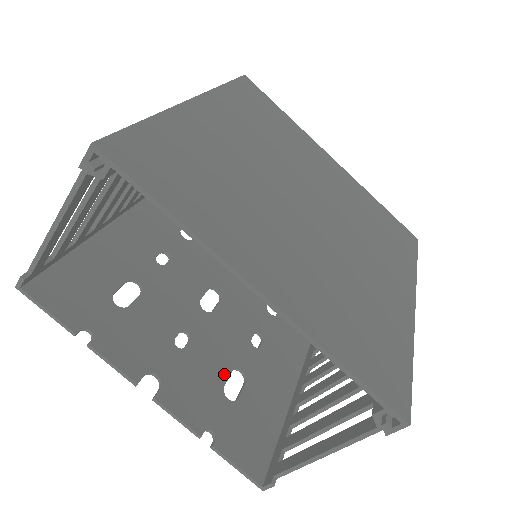
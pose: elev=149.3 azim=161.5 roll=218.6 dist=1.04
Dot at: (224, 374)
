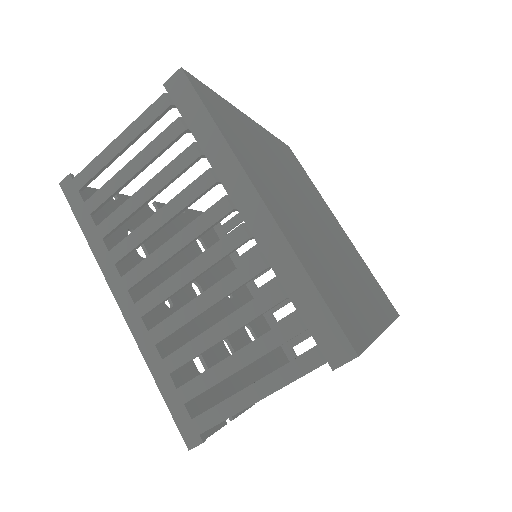
Dot at: (248, 339)
